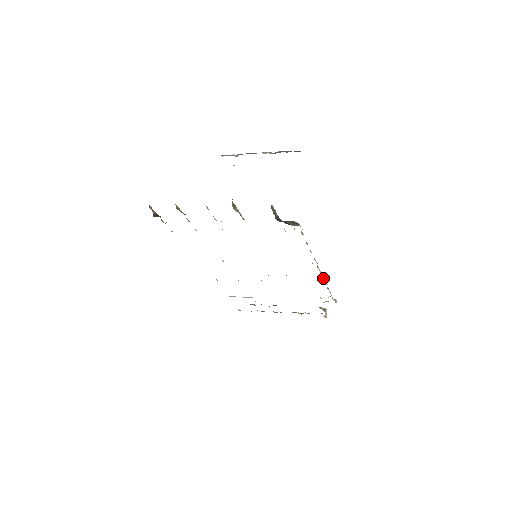
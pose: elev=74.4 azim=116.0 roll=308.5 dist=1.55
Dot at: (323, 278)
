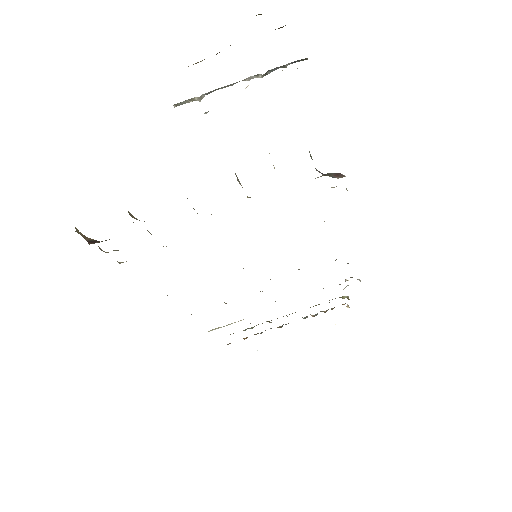
Dot at: occluded
